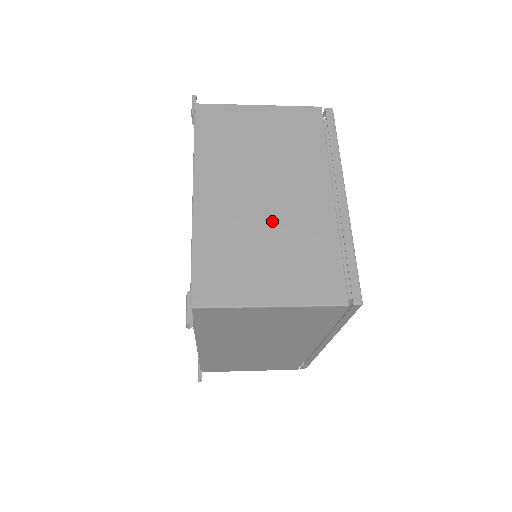
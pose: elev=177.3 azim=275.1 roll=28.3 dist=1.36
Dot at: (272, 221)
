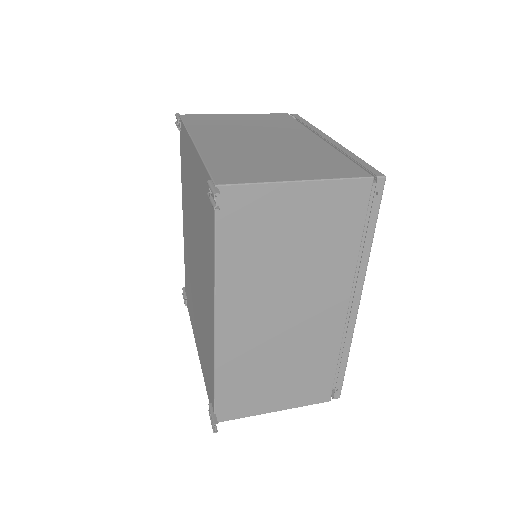
Dot at: (274, 149)
